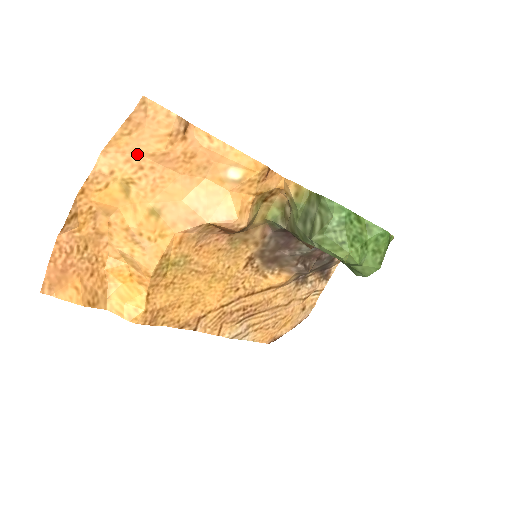
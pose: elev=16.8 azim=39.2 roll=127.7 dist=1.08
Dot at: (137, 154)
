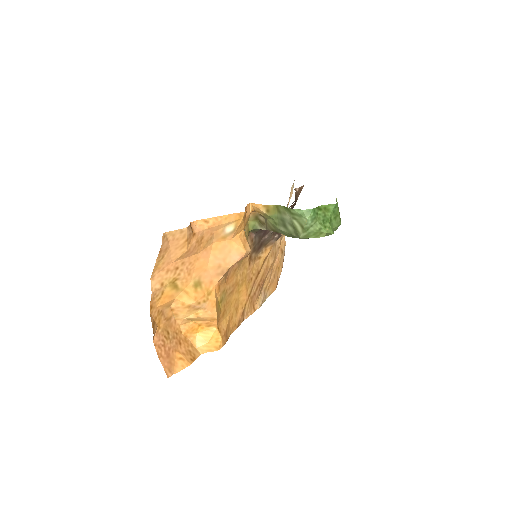
Dot at: (171, 263)
